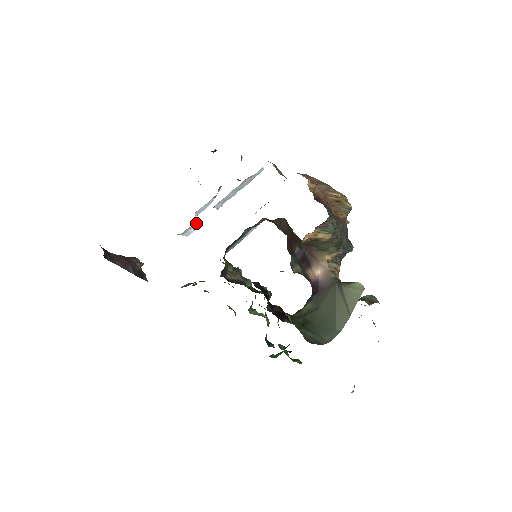
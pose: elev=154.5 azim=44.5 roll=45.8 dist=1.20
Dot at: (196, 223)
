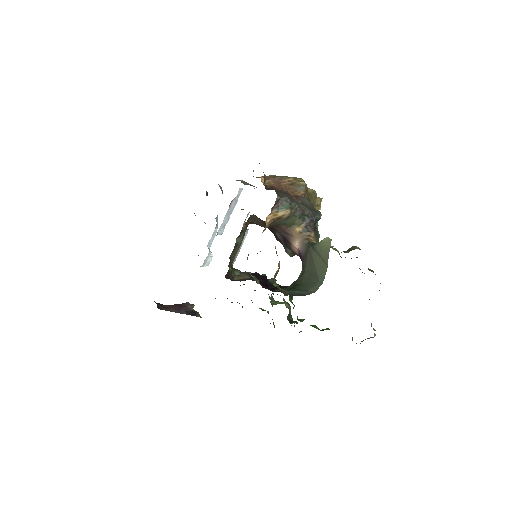
Dot at: (210, 253)
